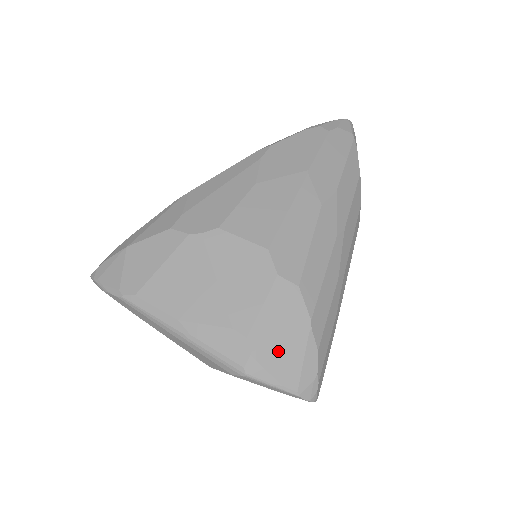
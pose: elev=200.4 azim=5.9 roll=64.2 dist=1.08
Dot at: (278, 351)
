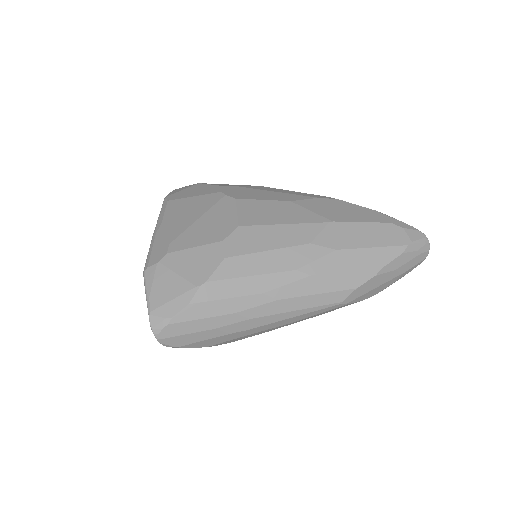
Dot at: (170, 277)
